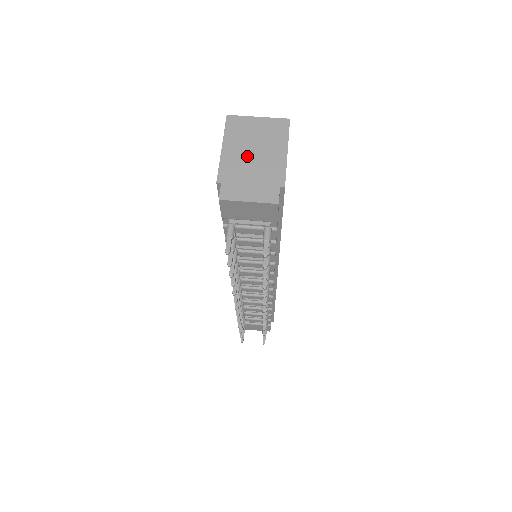
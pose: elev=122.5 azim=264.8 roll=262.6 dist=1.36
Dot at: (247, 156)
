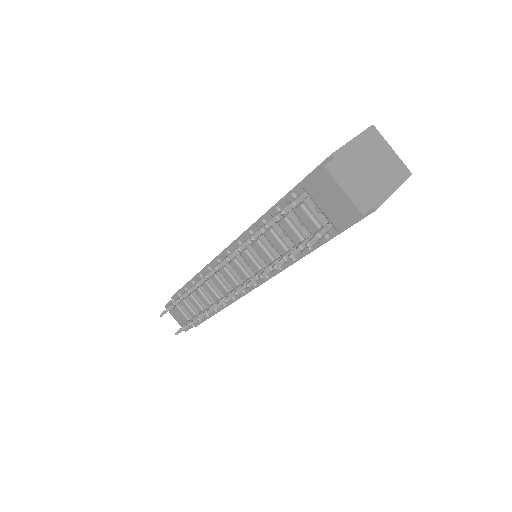
Dot at: (366, 163)
